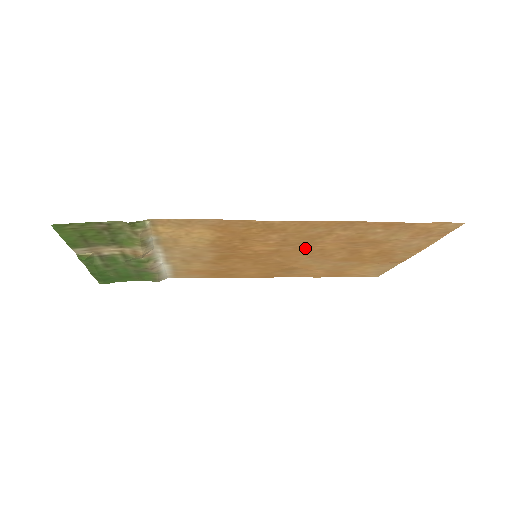
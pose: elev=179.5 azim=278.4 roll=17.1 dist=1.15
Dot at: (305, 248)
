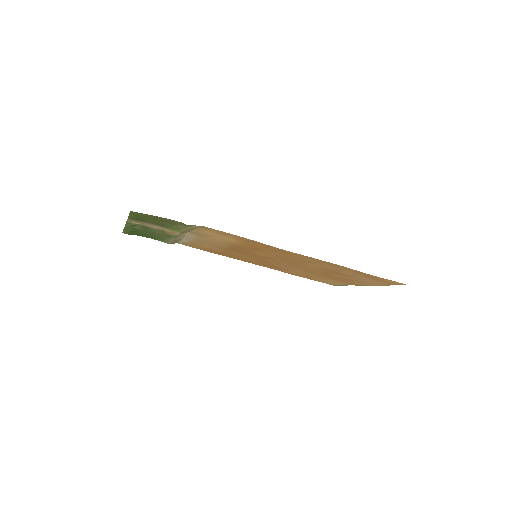
Dot at: (294, 263)
